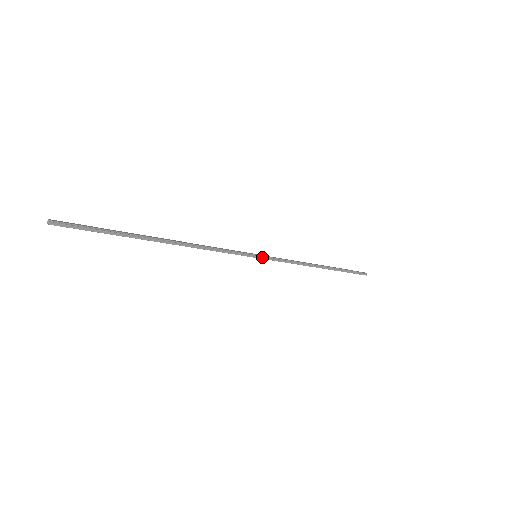
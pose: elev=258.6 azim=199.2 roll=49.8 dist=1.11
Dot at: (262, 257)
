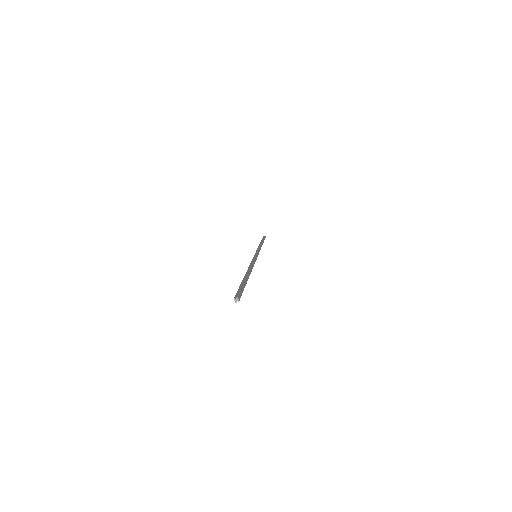
Dot at: (257, 255)
